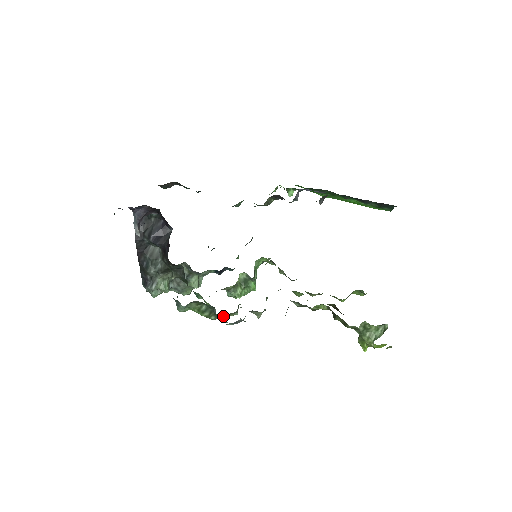
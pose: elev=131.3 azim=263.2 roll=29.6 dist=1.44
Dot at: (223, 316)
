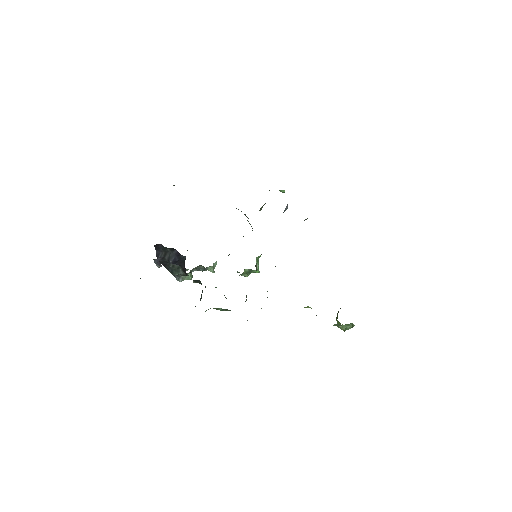
Dot at: occluded
